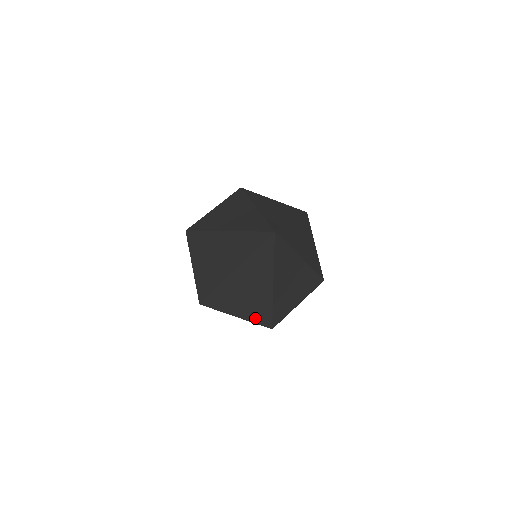
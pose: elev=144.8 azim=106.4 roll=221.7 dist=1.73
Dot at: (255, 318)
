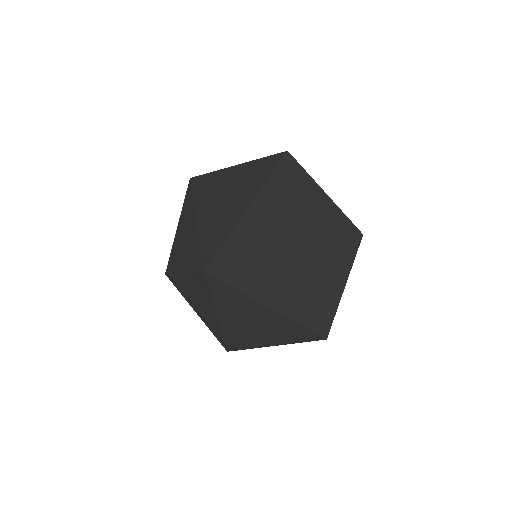
Dot at: (211, 329)
